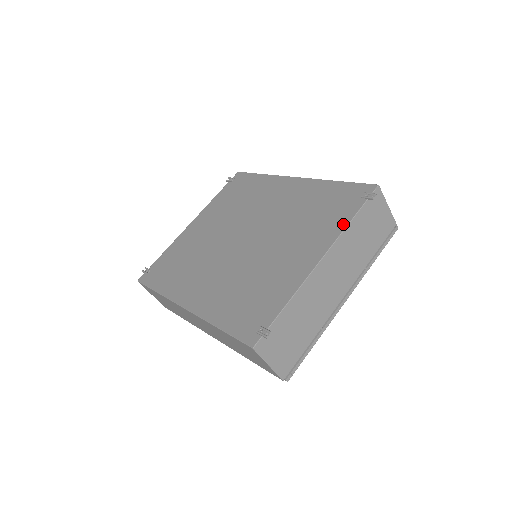
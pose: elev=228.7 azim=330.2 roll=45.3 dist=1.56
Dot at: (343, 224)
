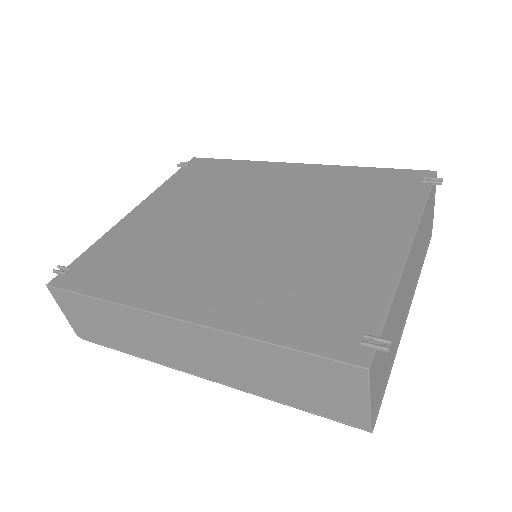
Dot at: (416, 207)
